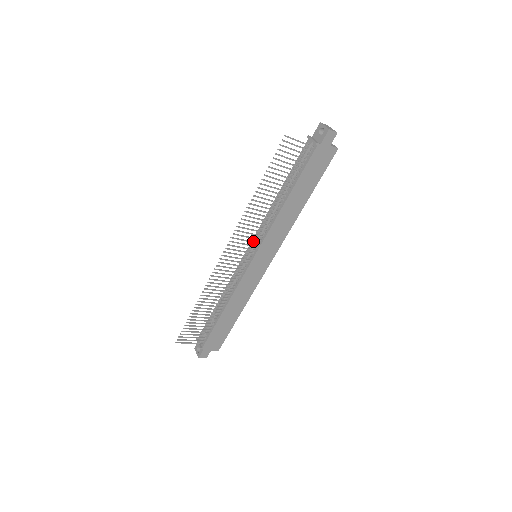
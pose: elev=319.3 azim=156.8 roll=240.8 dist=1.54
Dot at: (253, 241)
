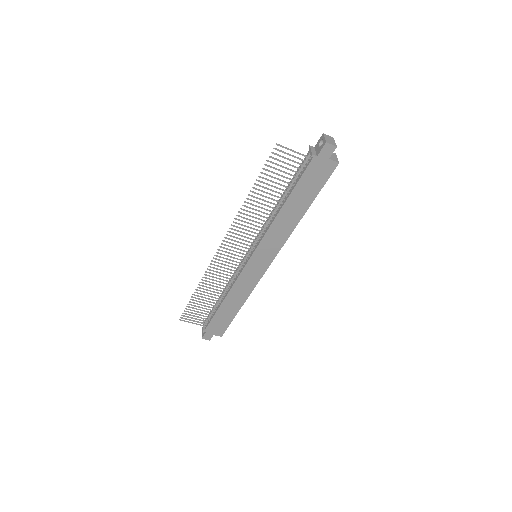
Dot at: occluded
